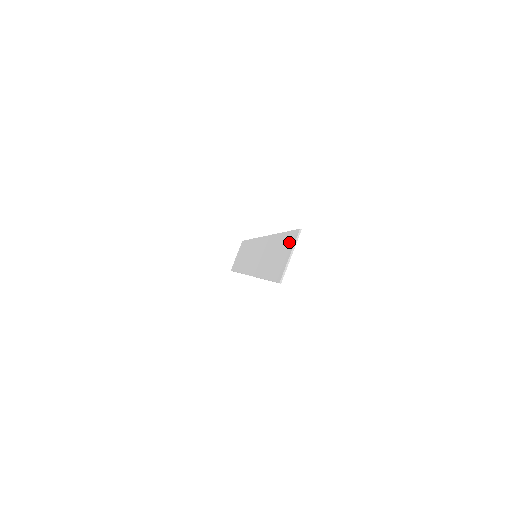
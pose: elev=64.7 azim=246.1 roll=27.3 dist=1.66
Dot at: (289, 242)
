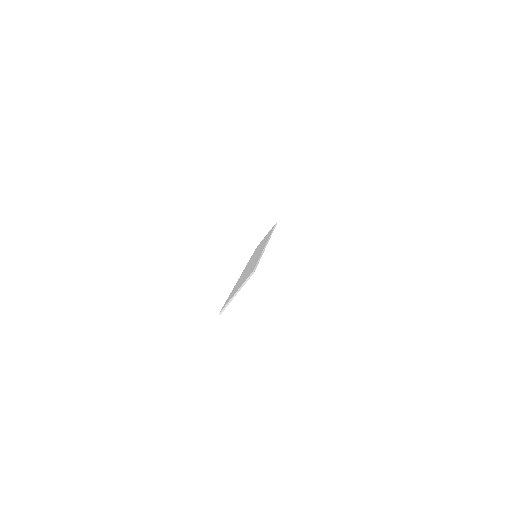
Dot at: (247, 276)
